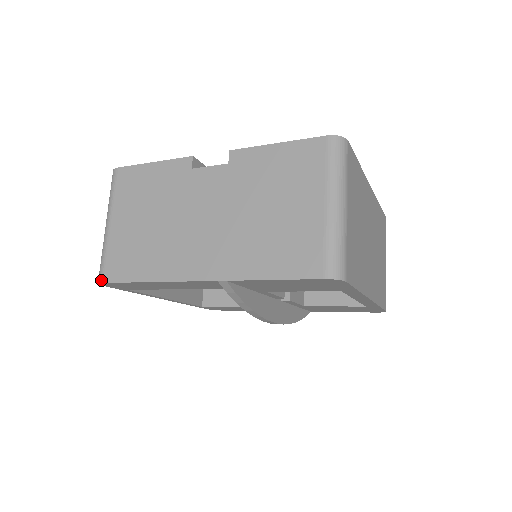
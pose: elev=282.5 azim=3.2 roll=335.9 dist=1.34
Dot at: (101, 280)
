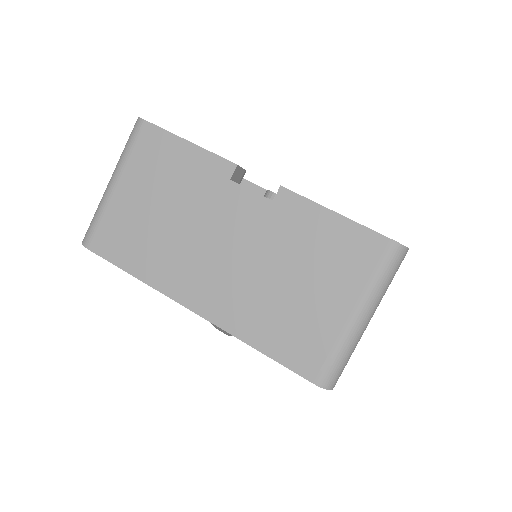
Dot at: (86, 245)
